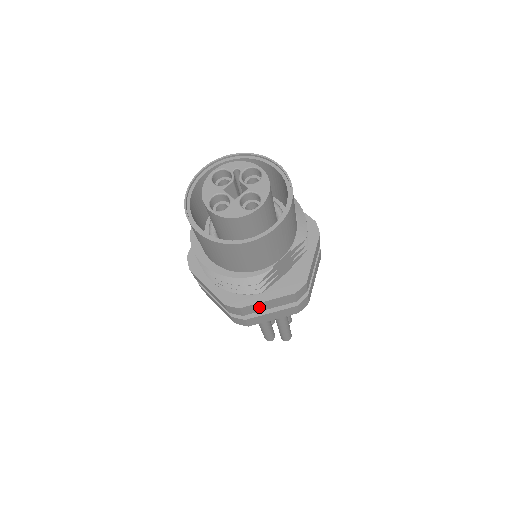
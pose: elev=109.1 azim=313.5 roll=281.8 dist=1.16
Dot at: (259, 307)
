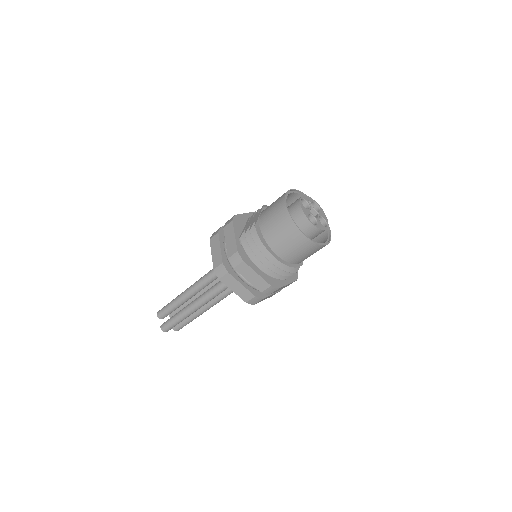
Dot at: occluded
